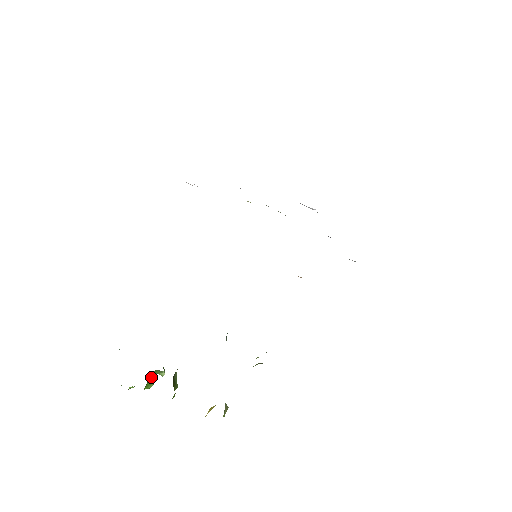
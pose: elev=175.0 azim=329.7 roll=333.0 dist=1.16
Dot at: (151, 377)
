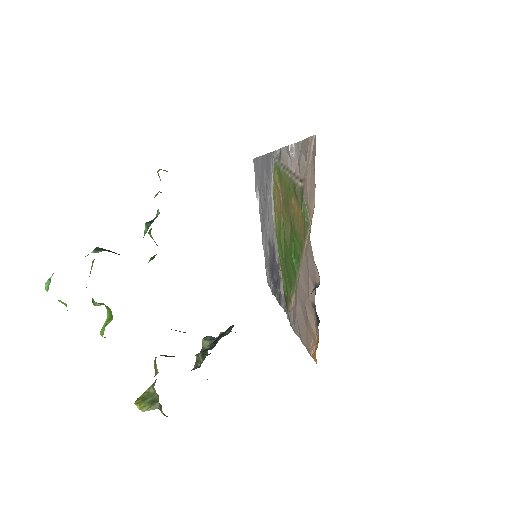
Dot at: occluded
